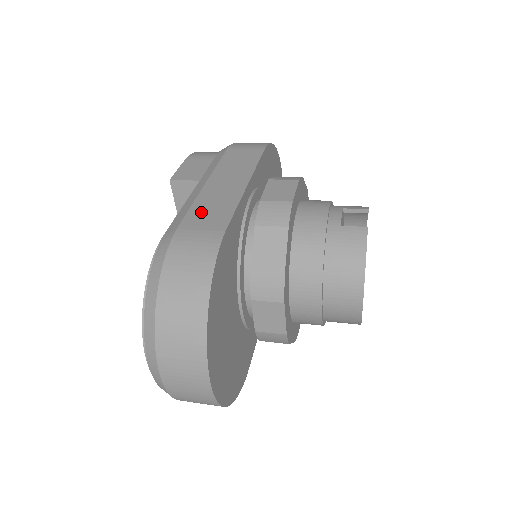
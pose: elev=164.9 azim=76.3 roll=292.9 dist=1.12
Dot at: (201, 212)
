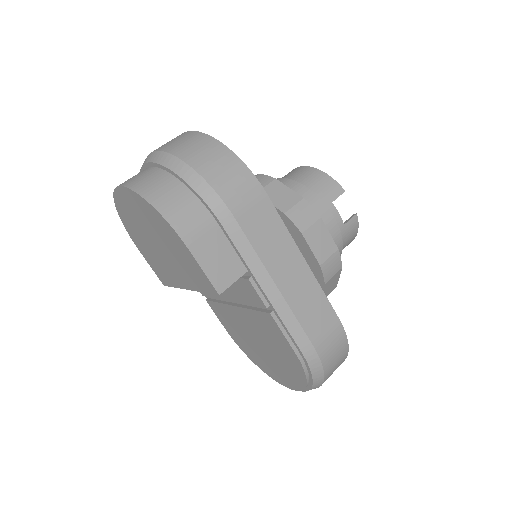
Dot at: (310, 318)
